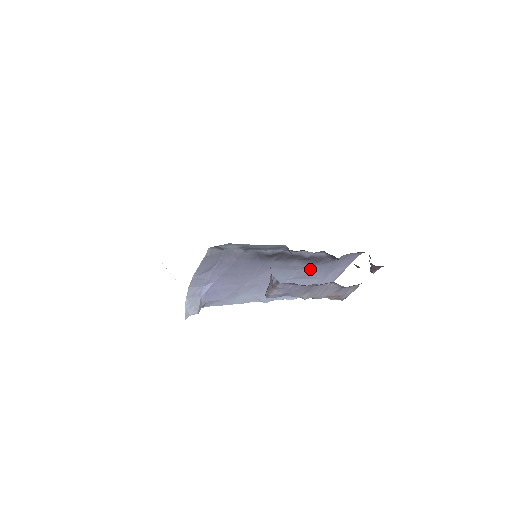
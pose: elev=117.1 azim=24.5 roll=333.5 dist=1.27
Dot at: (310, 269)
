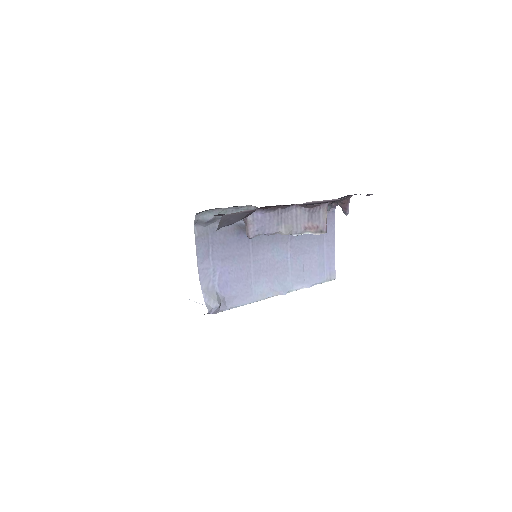
Dot at: (299, 239)
